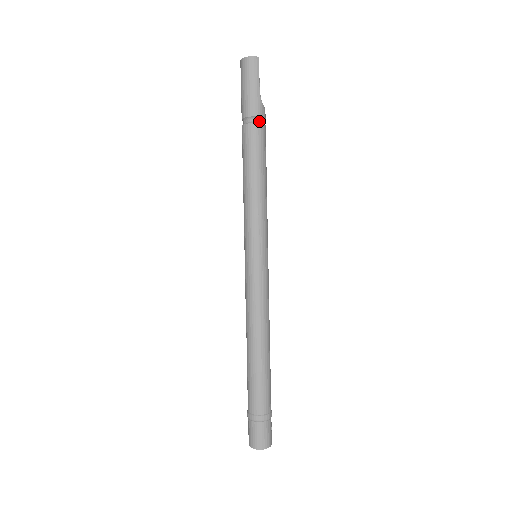
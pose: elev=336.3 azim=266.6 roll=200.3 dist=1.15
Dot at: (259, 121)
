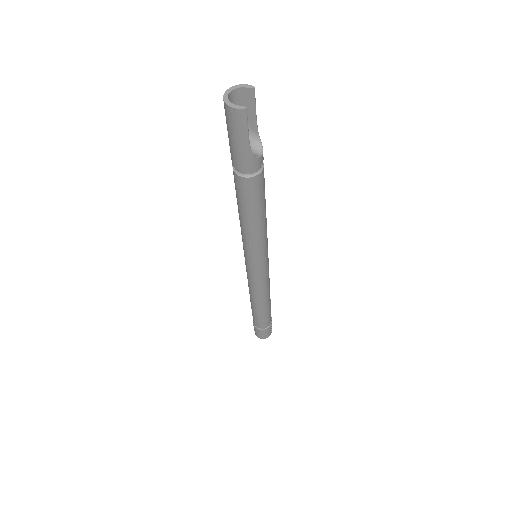
Dot at: (251, 173)
